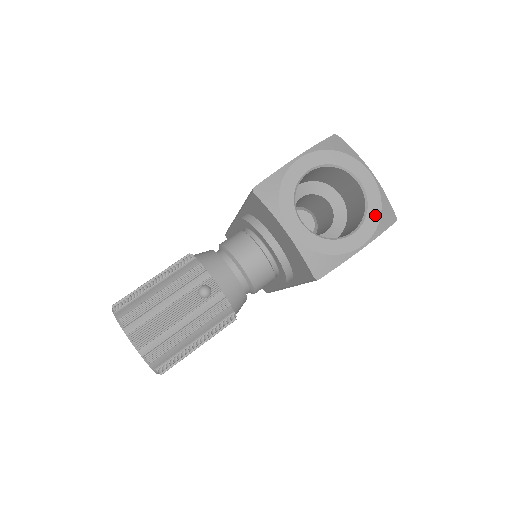
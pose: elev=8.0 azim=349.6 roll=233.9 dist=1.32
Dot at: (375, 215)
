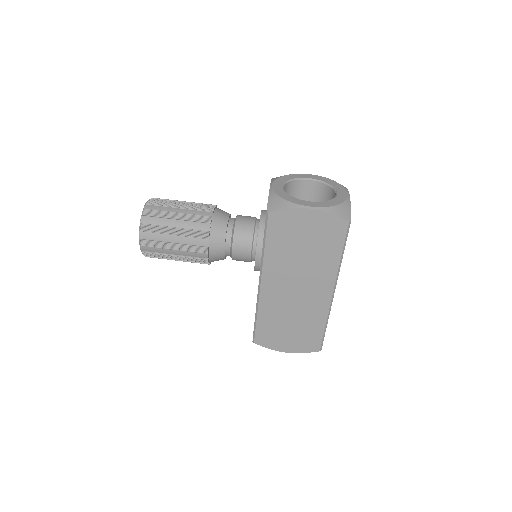
Dot at: (333, 203)
